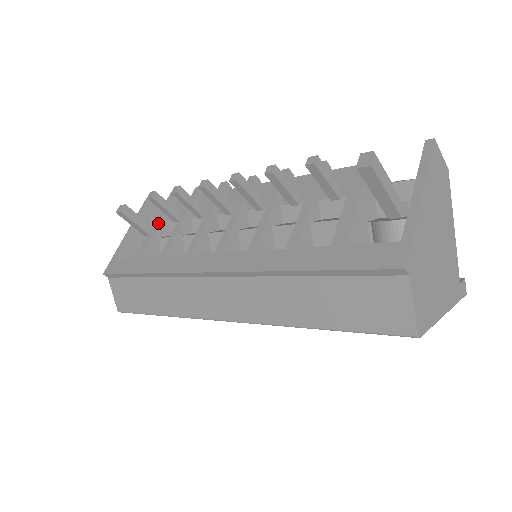
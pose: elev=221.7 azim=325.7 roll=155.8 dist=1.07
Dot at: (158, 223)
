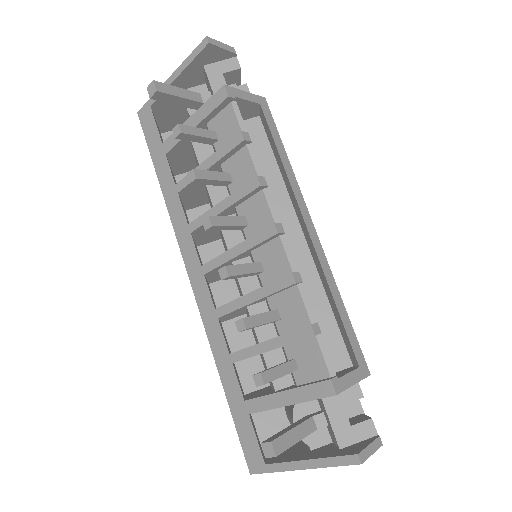
Dot at: (193, 125)
